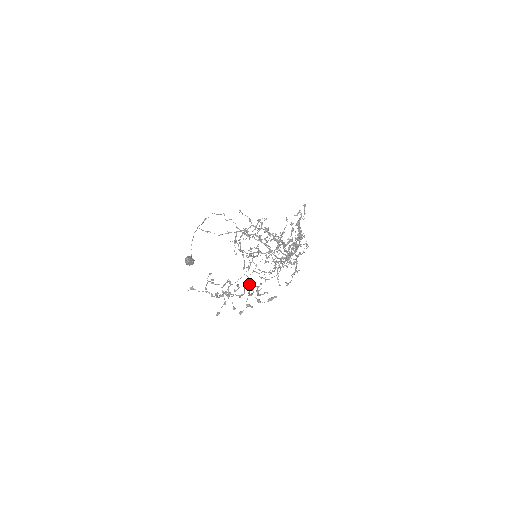
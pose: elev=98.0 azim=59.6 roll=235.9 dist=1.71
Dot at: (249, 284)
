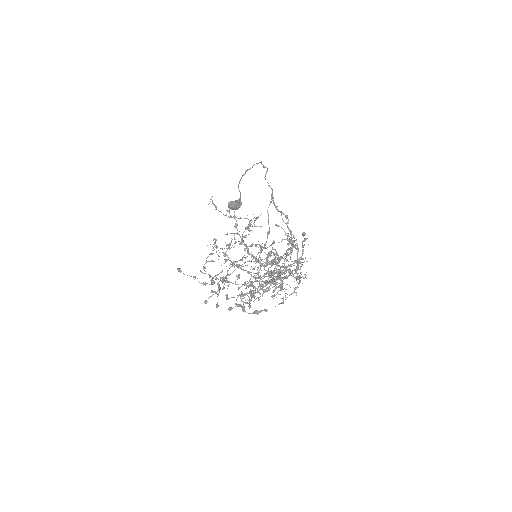
Dot at: (225, 295)
